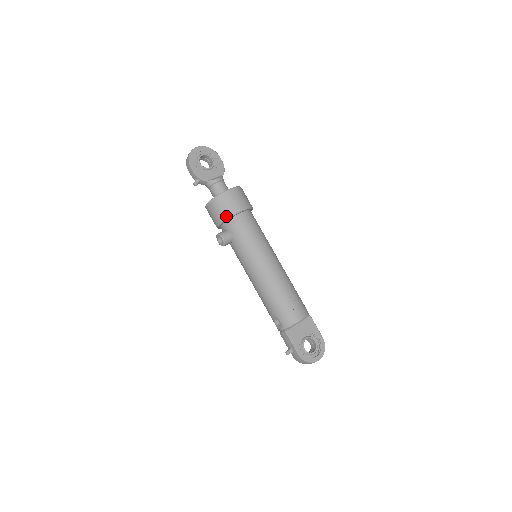
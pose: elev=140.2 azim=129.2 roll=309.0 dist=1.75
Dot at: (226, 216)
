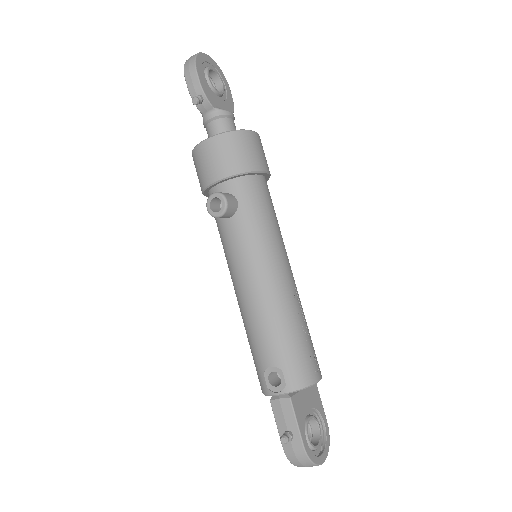
Dot at: (240, 168)
